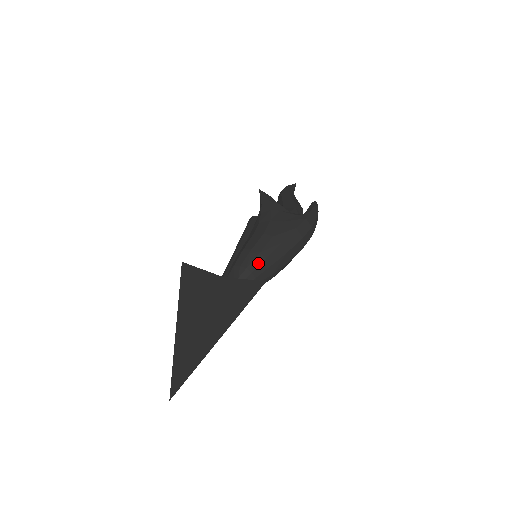
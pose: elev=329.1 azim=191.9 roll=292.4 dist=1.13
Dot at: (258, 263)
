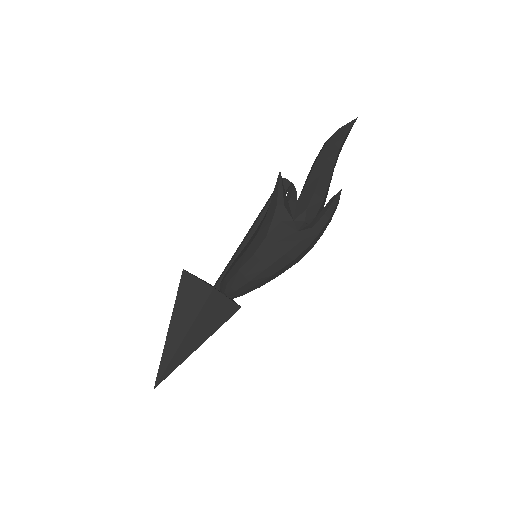
Dot at: (241, 285)
